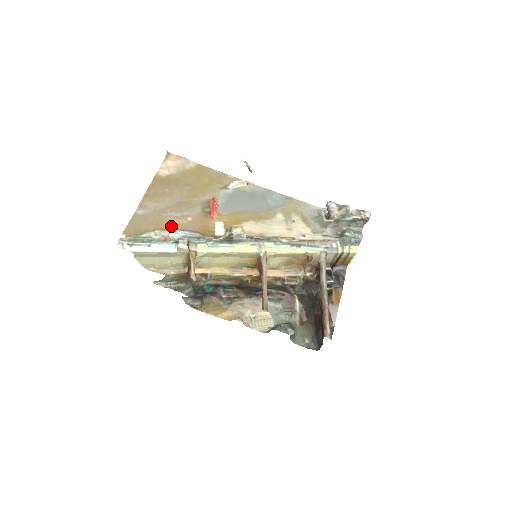
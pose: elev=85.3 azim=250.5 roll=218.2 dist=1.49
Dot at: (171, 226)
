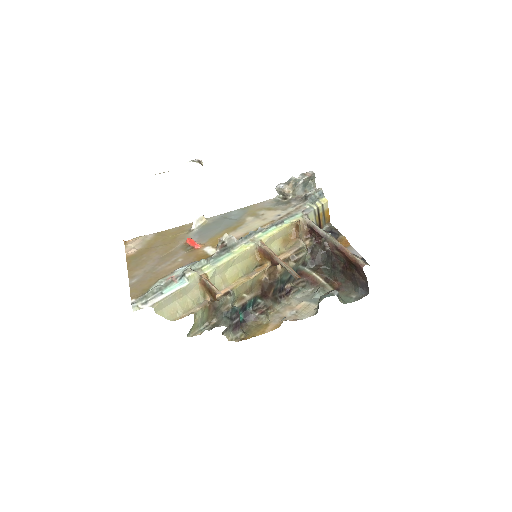
Dot at: (169, 272)
